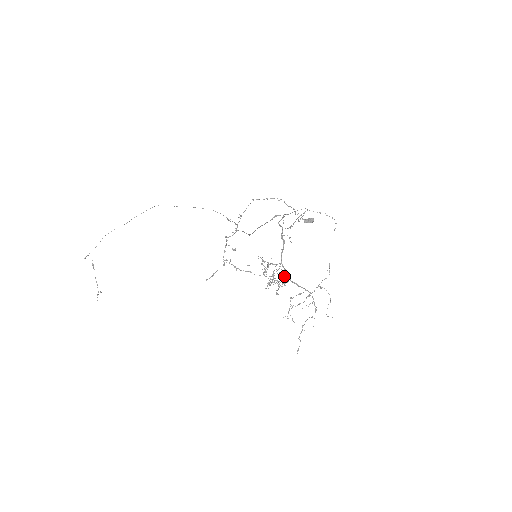
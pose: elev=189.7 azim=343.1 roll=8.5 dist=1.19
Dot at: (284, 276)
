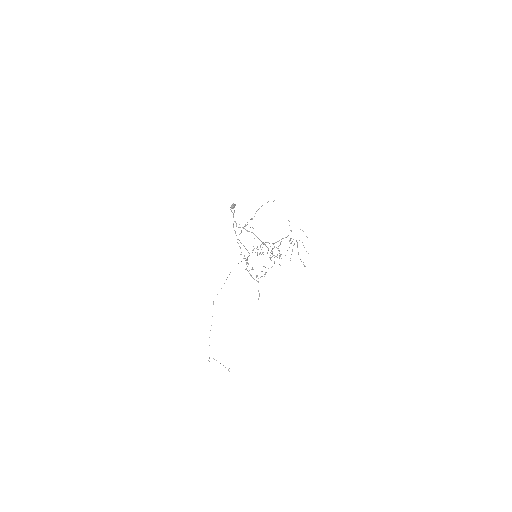
Dot at: occluded
